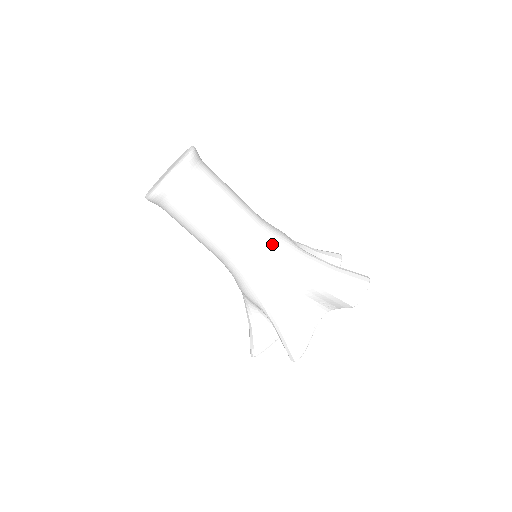
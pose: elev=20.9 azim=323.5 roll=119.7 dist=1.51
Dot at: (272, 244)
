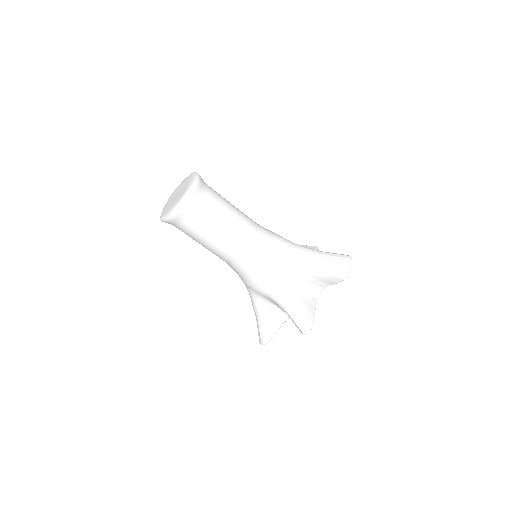
Dot at: (272, 242)
